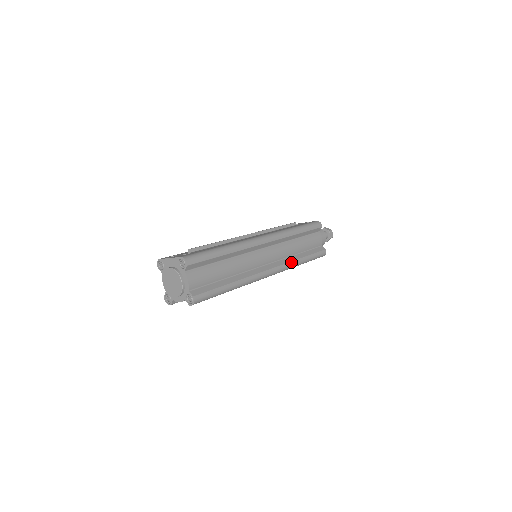
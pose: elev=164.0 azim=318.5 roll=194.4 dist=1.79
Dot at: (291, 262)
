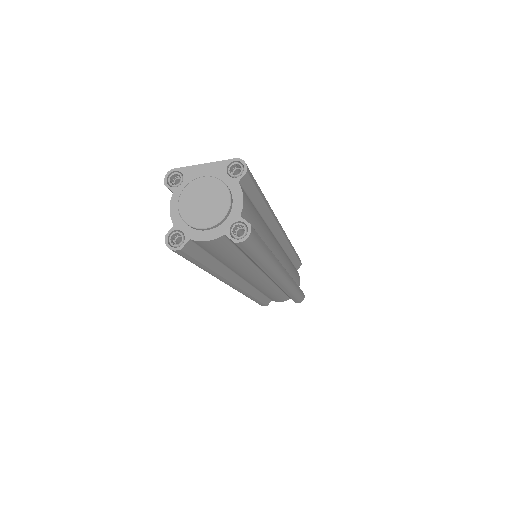
Dot at: (293, 280)
